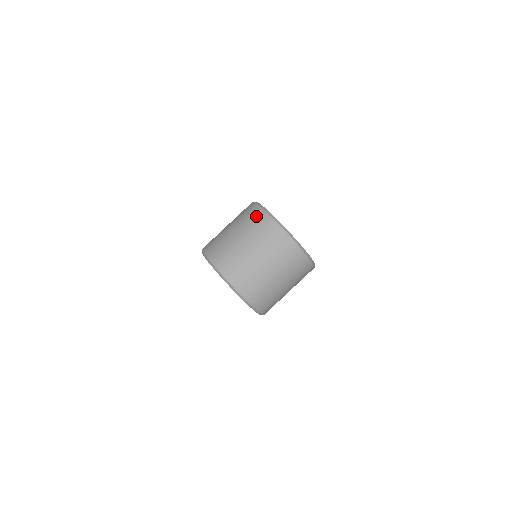
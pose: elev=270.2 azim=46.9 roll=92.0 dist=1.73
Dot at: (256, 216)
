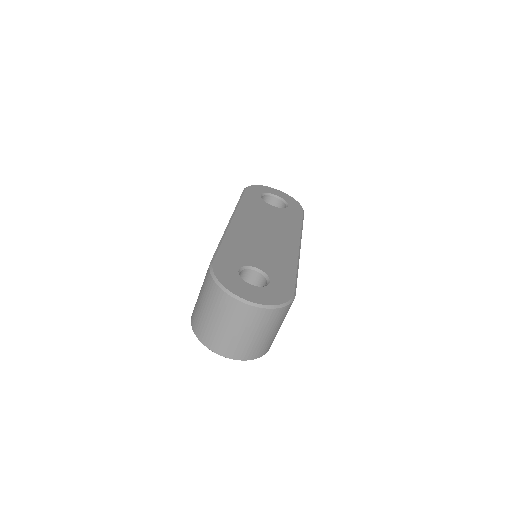
Dot at: (214, 292)
